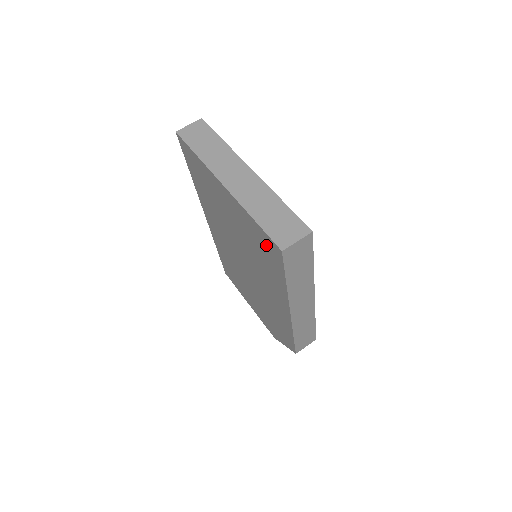
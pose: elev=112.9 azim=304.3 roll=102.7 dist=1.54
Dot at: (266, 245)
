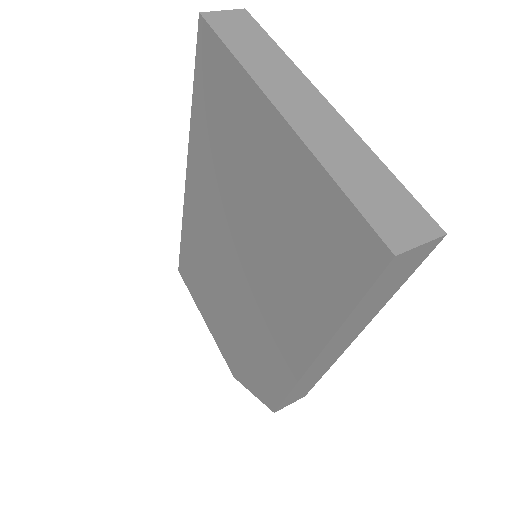
Dot at: (341, 239)
